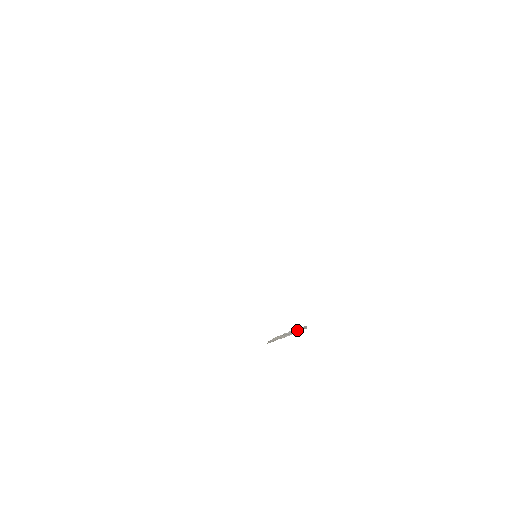
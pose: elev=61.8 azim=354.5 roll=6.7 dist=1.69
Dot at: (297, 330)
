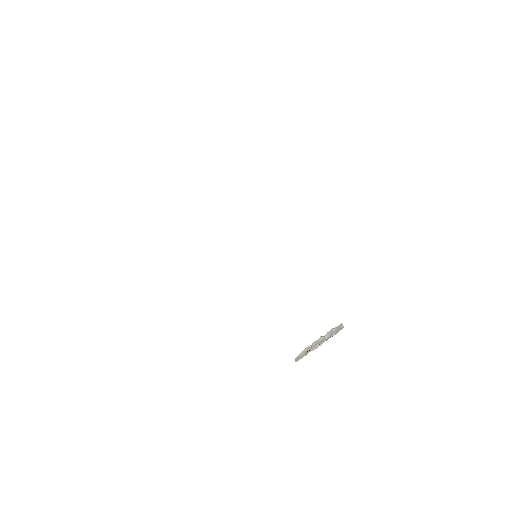
Dot at: (330, 334)
